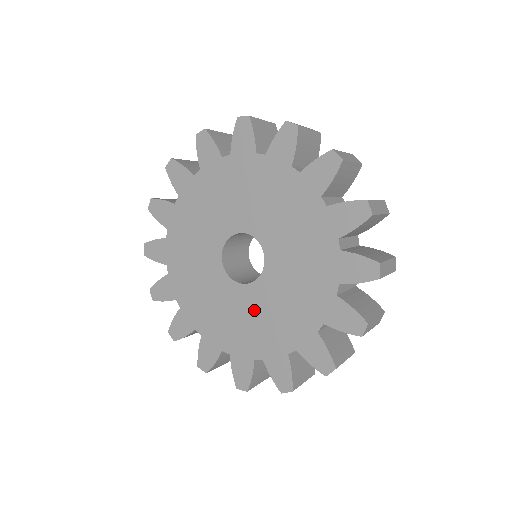
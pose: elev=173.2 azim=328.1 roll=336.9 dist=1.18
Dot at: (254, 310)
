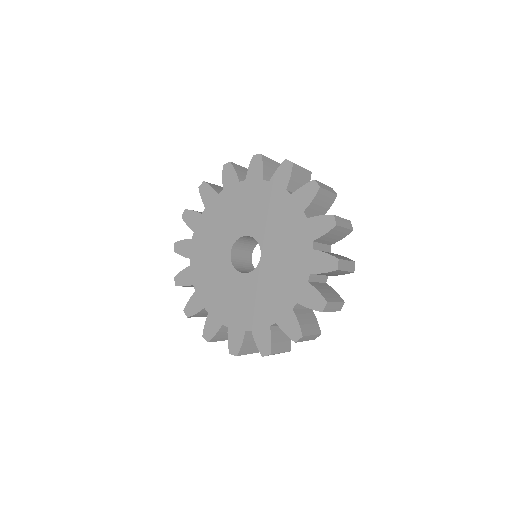
Dot at: (249, 293)
